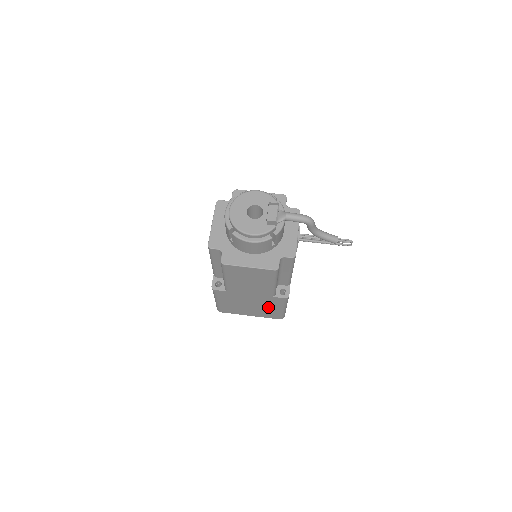
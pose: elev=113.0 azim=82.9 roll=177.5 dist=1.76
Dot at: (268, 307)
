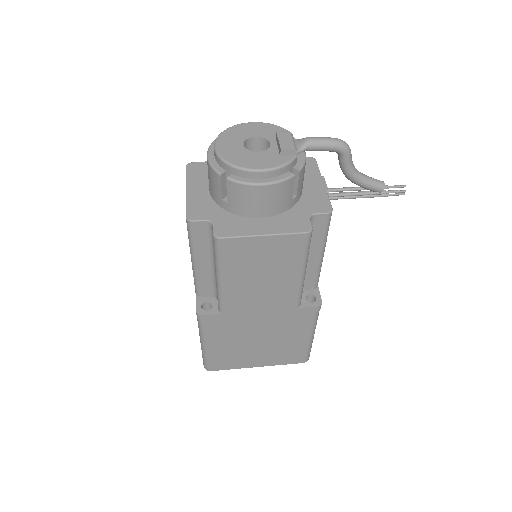
Dot at: (287, 337)
